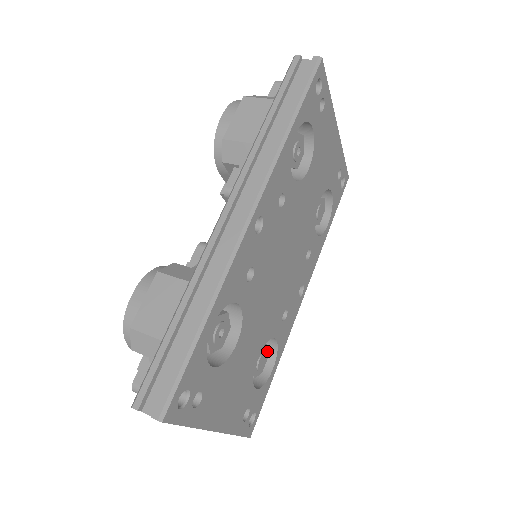
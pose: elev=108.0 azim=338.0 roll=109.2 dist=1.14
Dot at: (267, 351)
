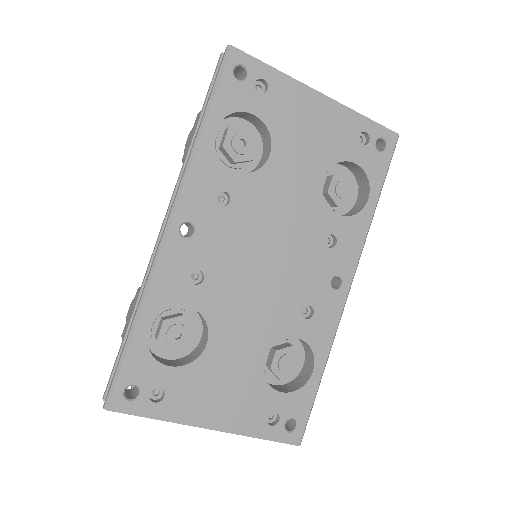
Dot at: (297, 352)
